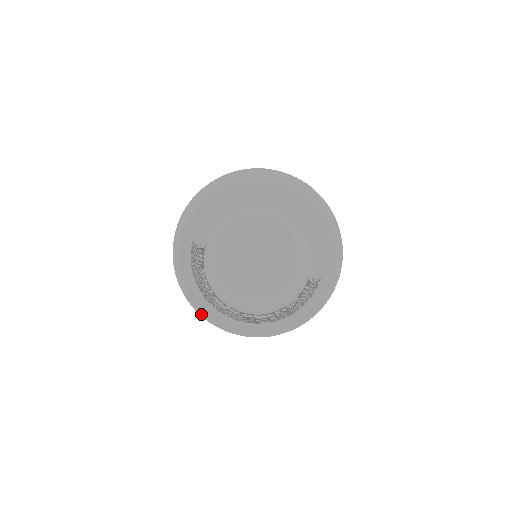
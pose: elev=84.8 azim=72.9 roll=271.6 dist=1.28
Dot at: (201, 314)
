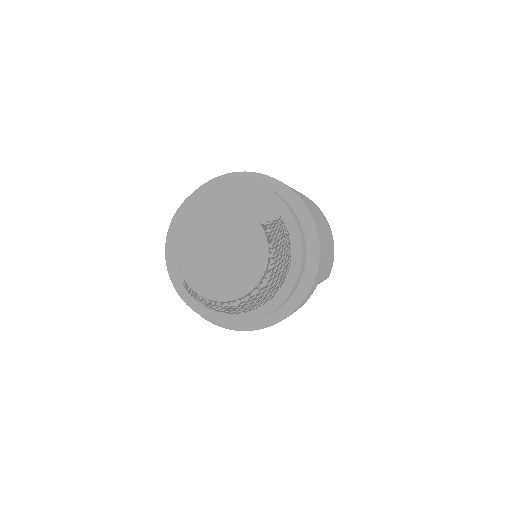
Dot at: (250, 329)
